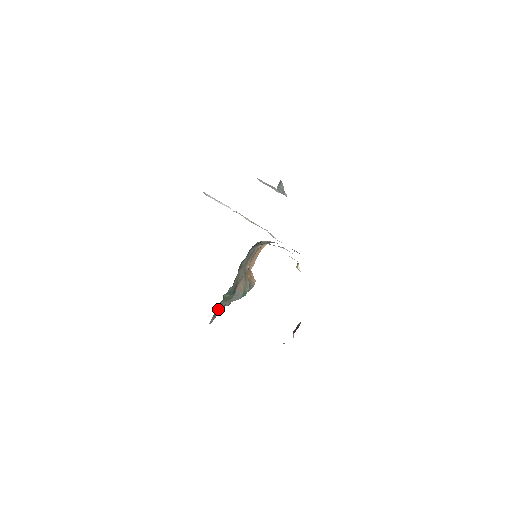
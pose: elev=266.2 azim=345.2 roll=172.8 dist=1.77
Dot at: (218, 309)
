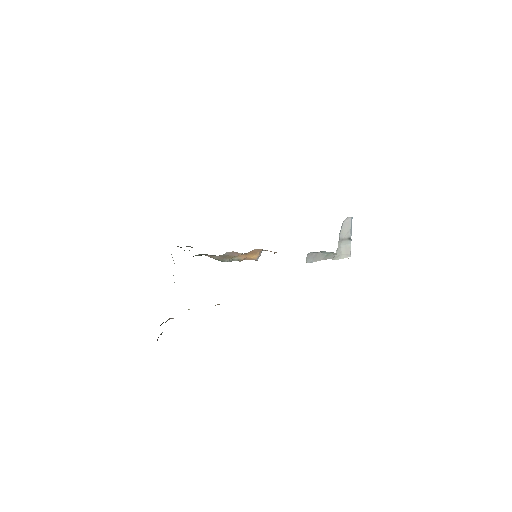
Dot at: occluded
